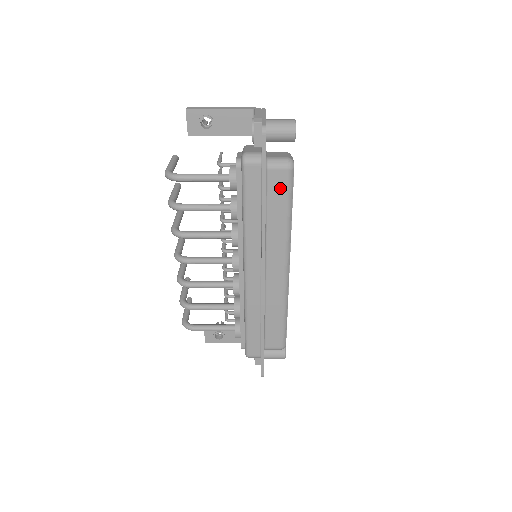
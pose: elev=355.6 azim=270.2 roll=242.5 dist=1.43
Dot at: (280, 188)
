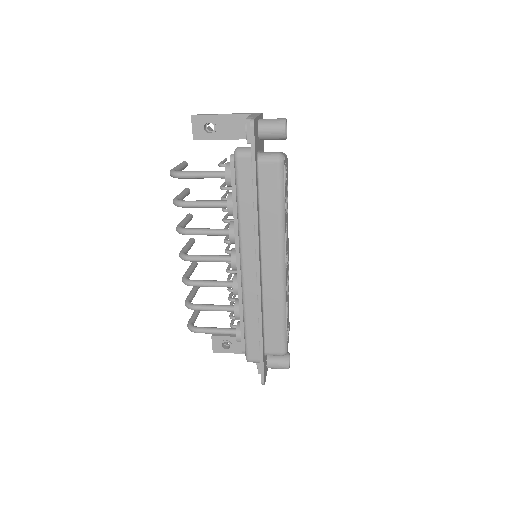
Dot at: (271, 181)
